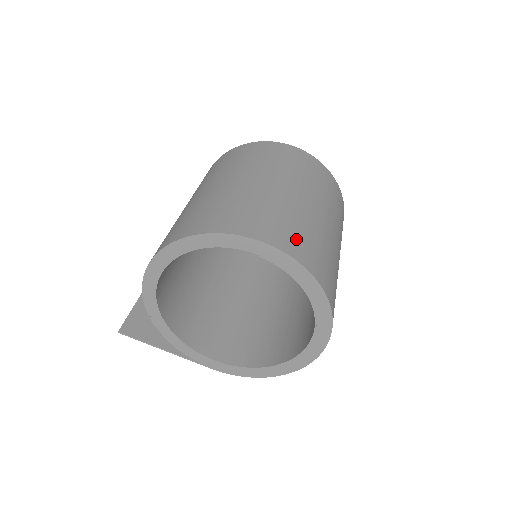
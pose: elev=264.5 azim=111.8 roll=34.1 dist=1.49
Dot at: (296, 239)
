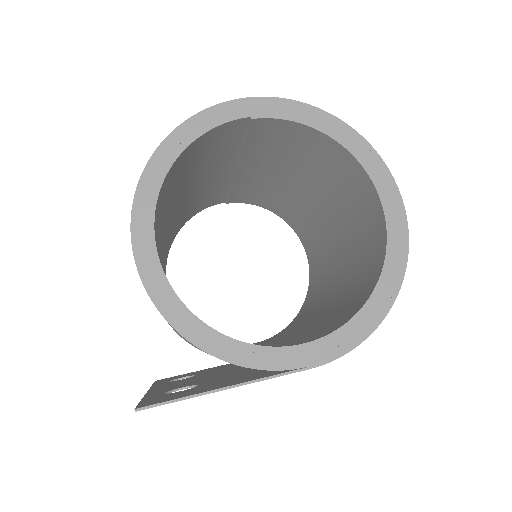
Dot at: occluded
